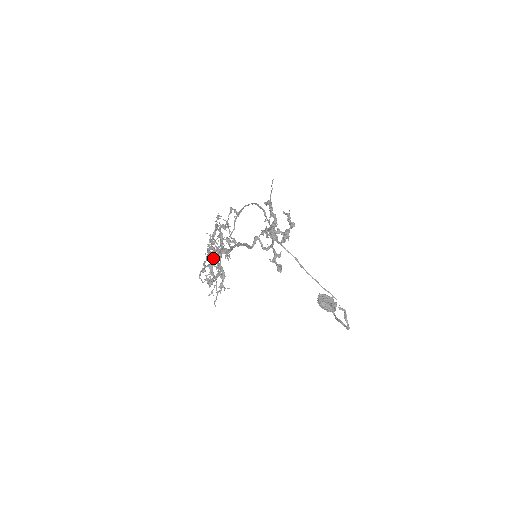
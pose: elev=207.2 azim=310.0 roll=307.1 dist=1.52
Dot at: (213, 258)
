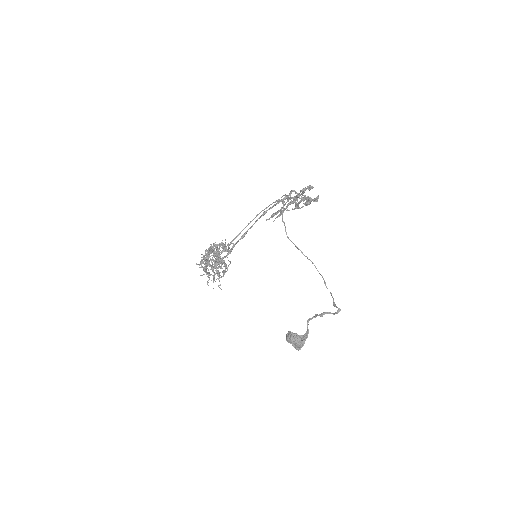
Dot at: (212, 259)
